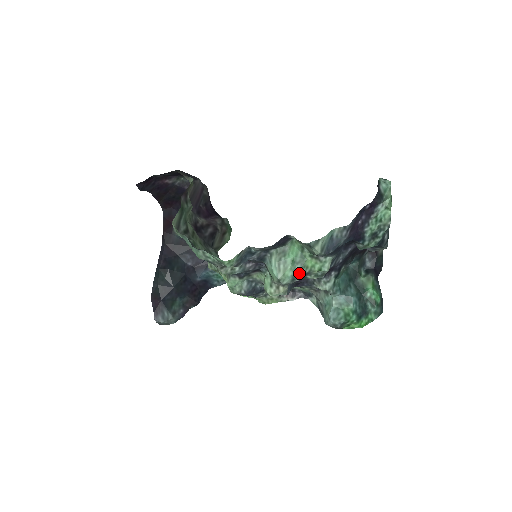
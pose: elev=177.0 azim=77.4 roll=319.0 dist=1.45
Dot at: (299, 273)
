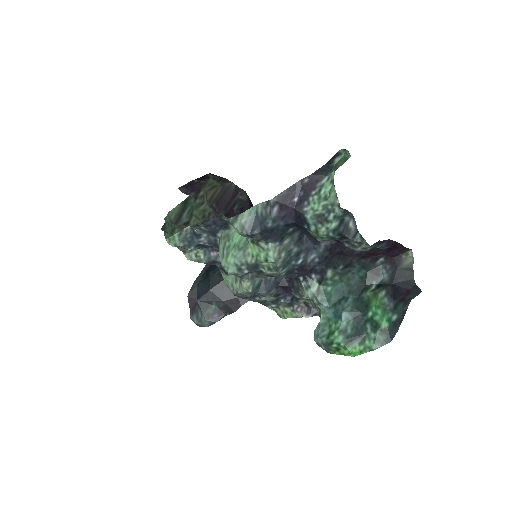
Dot at: (243, 261)
